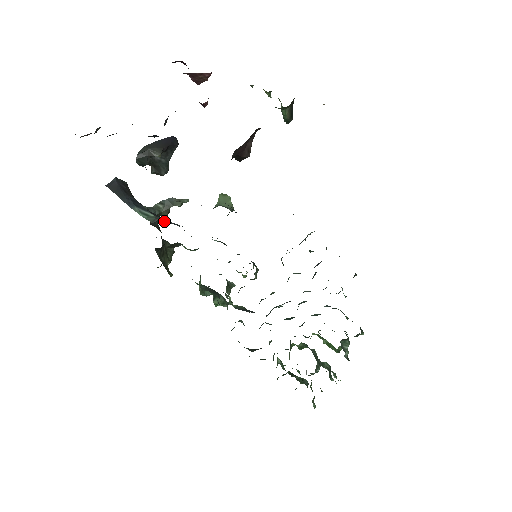
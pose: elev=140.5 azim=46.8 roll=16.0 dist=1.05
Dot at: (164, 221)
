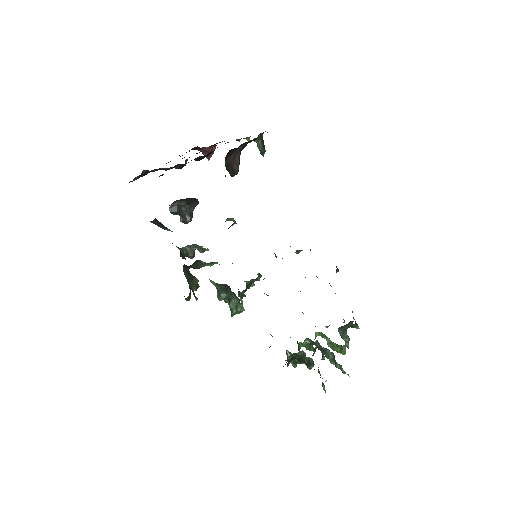
Dot at: occluded
